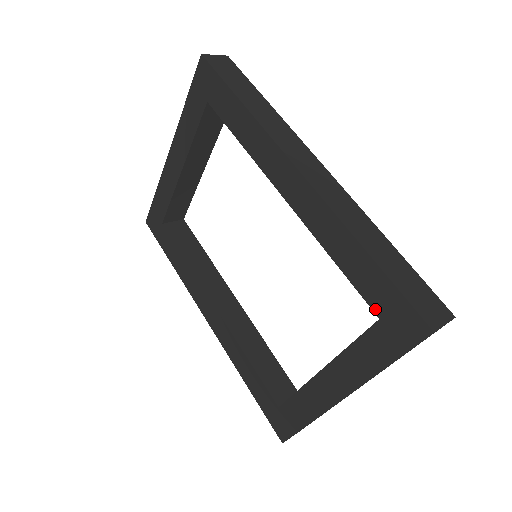
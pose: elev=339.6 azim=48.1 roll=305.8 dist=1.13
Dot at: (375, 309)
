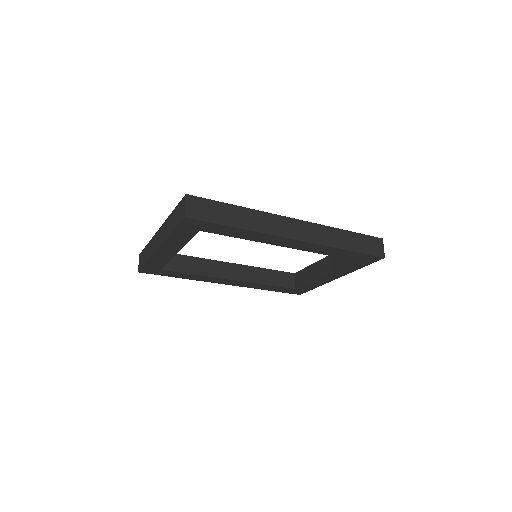
Dot at: occluded
